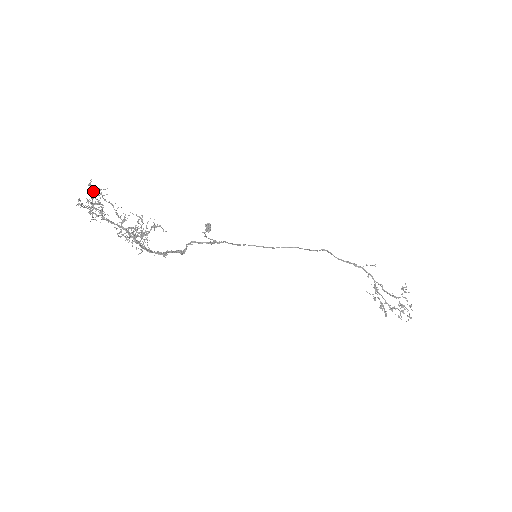
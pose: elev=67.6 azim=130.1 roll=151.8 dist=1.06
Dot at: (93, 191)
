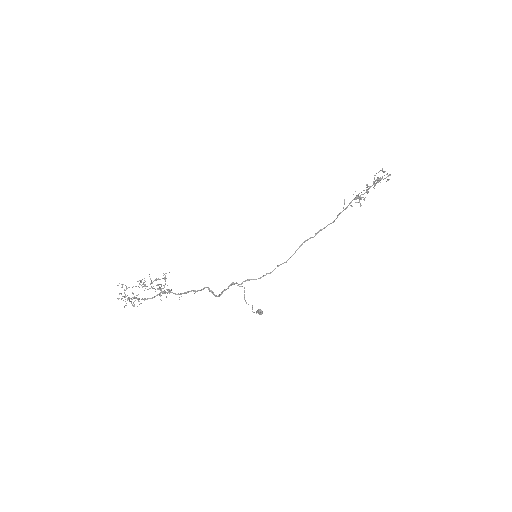
Dot at: occluded
